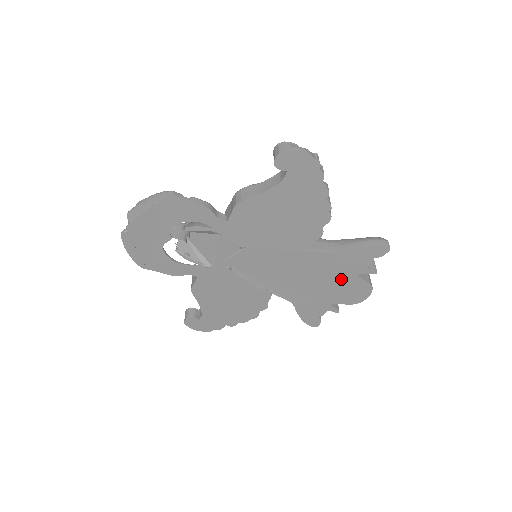
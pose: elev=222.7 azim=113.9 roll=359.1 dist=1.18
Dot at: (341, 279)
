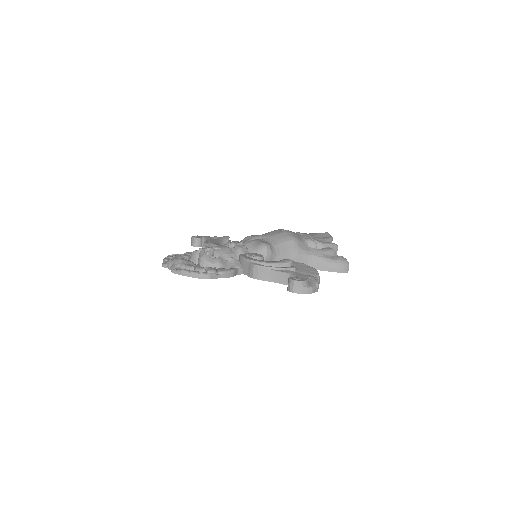
Dot at: occluded
